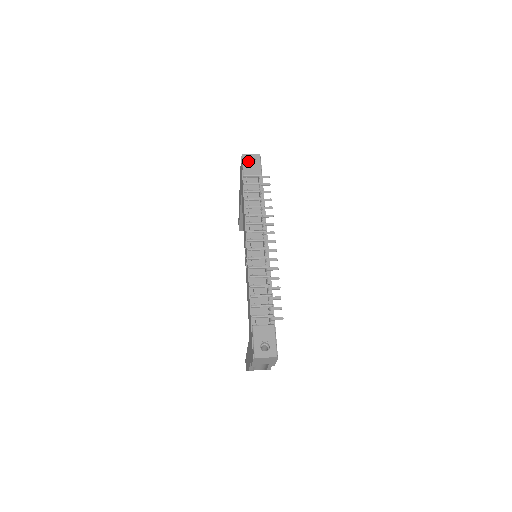
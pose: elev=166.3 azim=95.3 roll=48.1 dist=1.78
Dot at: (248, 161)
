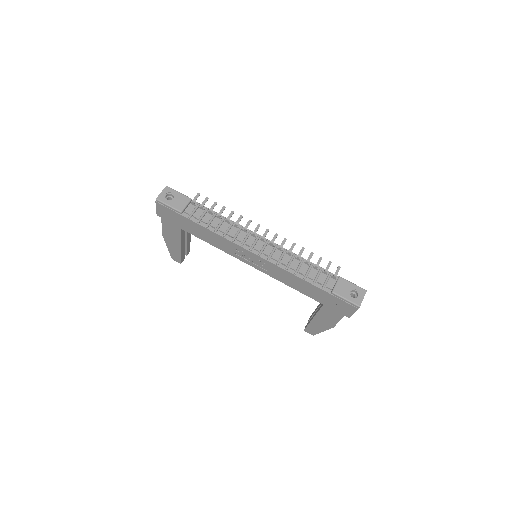
Dot at: (165, 199)
